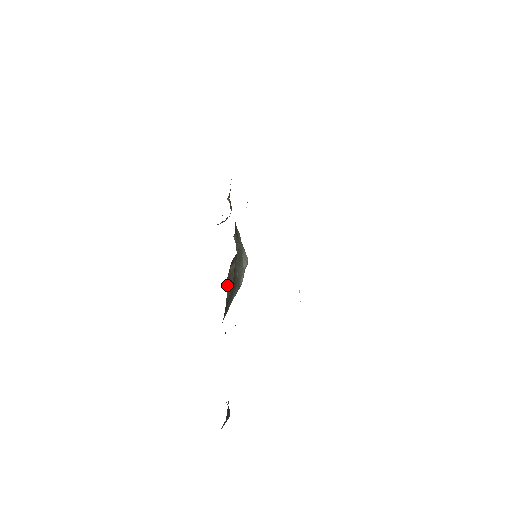
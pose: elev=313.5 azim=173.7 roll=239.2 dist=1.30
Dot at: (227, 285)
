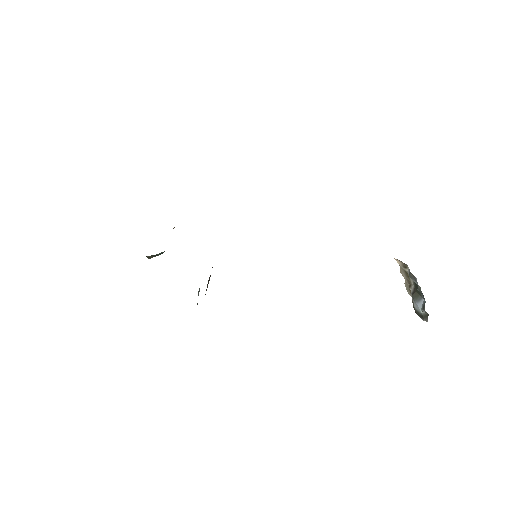
Dot at: occluded
